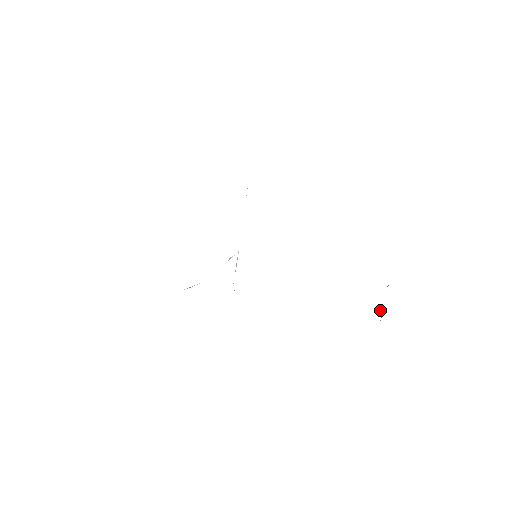
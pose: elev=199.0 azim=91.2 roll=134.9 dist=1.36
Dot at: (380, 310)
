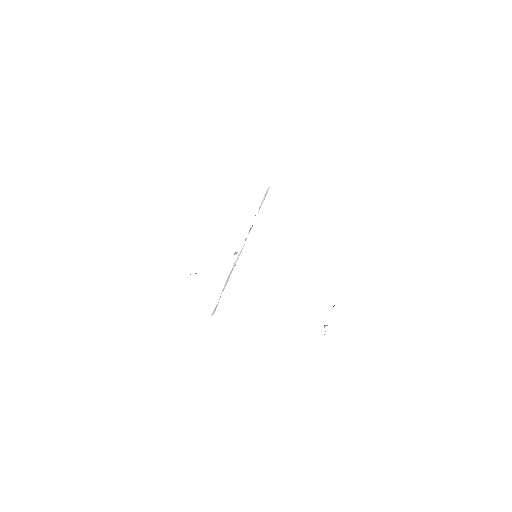
Dot at: (327, 325)
